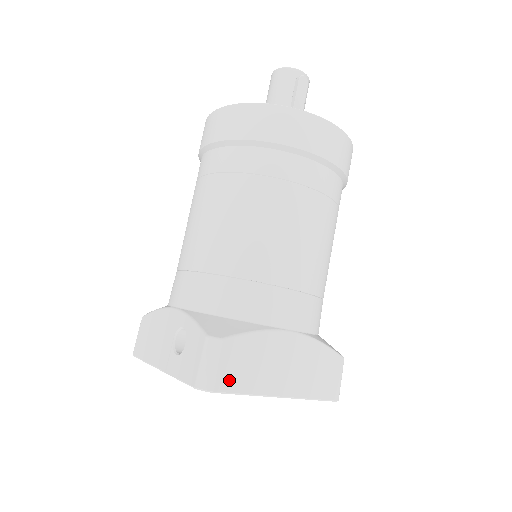
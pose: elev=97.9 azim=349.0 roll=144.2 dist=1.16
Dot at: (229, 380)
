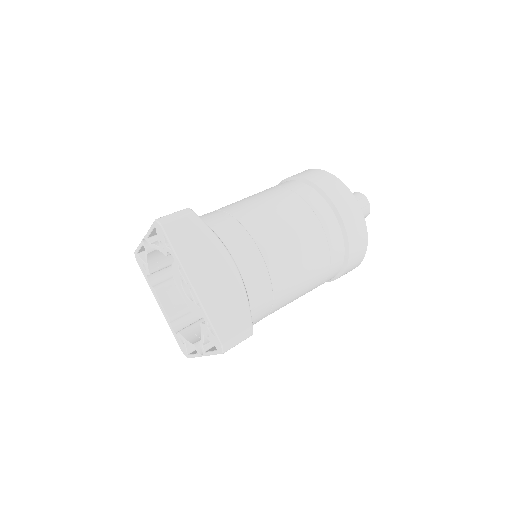
Dot at: (175, 233)
